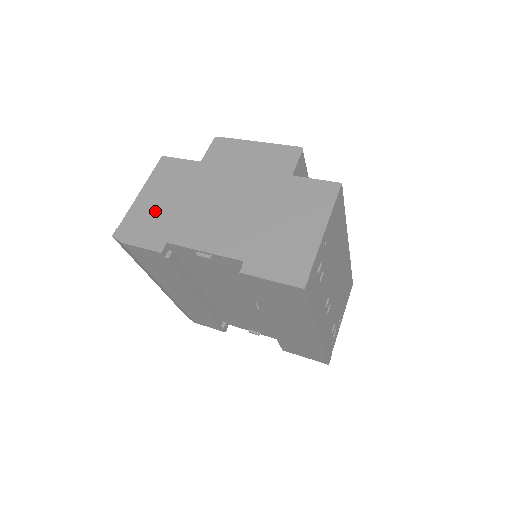
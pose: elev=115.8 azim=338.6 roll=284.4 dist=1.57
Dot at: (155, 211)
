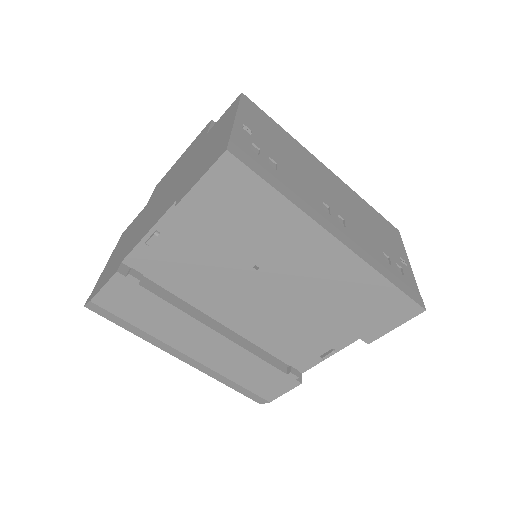
Dot at: (115, 259)
